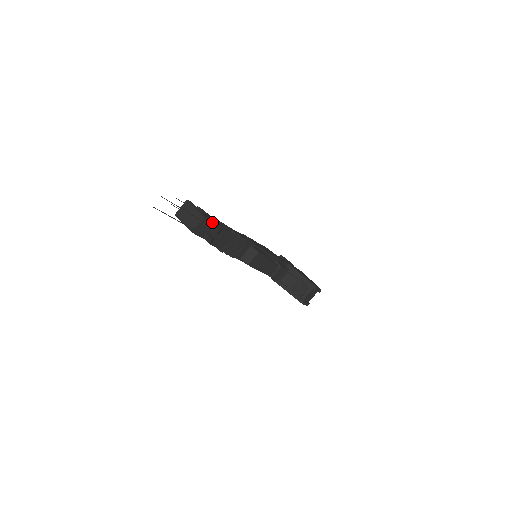
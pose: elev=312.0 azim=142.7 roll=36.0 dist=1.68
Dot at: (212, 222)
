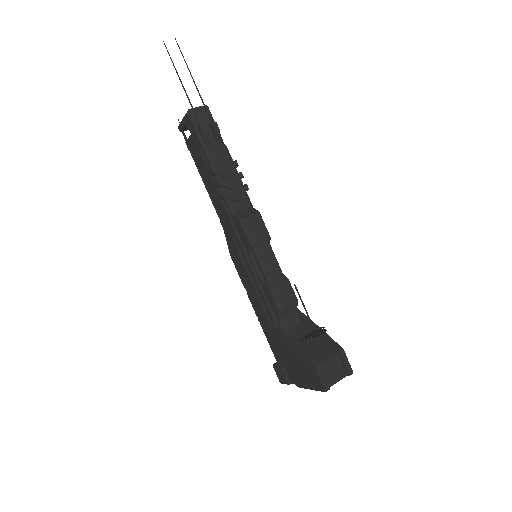
Dot at: occluded
